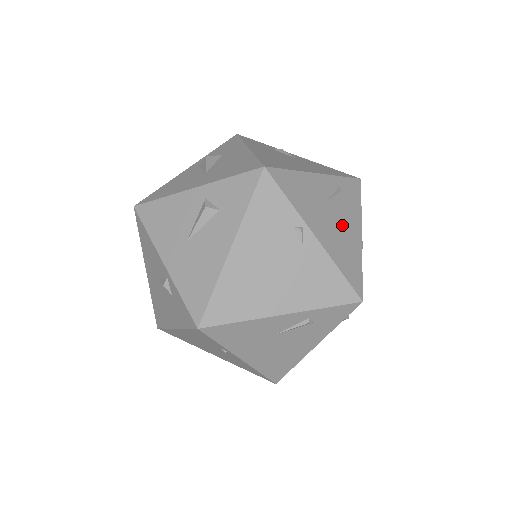
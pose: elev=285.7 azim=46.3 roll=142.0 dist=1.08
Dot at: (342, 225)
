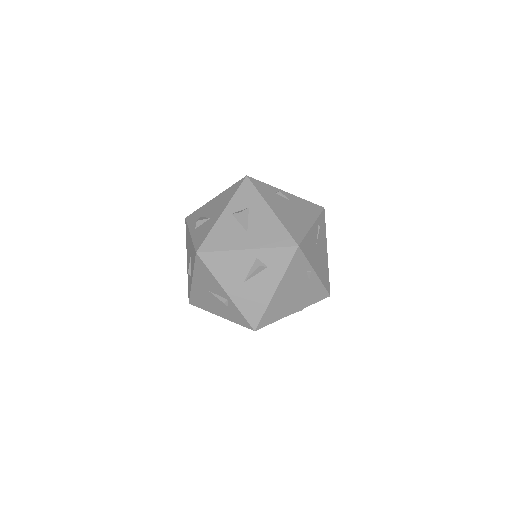
Dot at: (322, 253)
